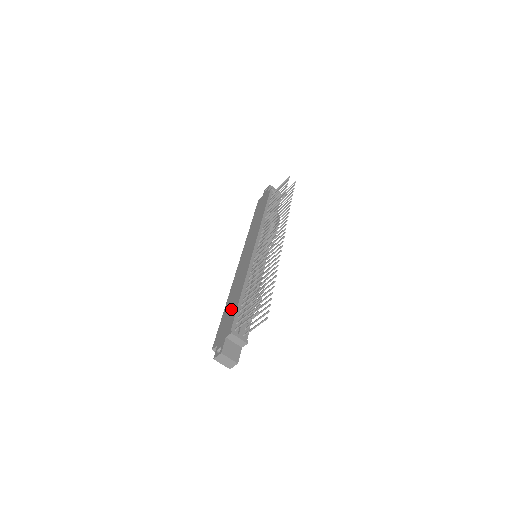
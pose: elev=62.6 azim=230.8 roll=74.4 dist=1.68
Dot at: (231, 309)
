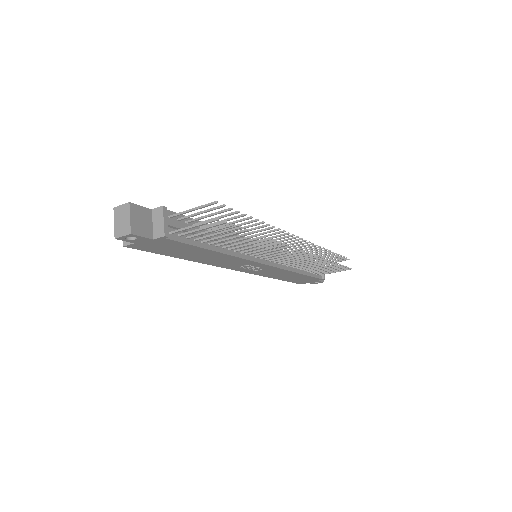
Dot at: occluded
